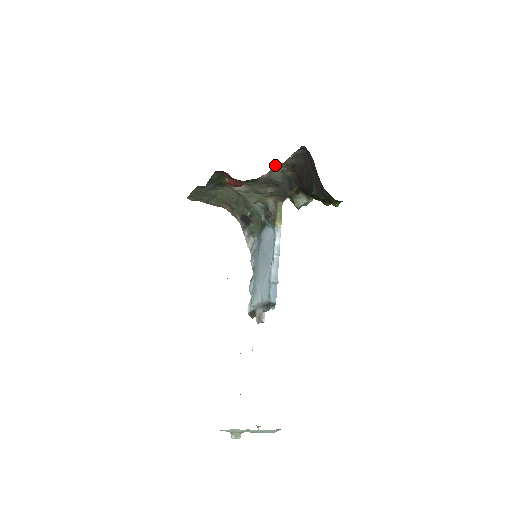
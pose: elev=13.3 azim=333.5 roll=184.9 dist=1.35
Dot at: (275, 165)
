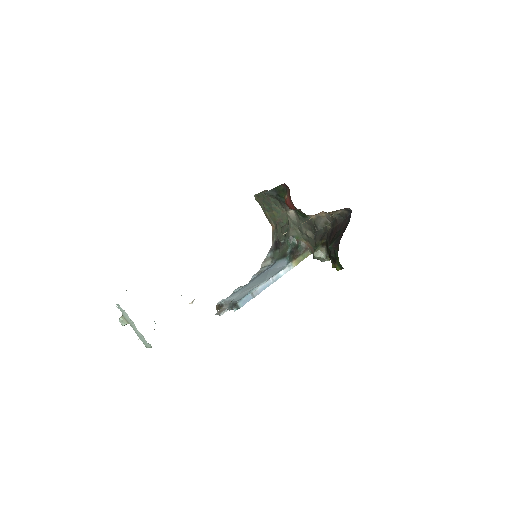
Dot at: (324, 212)
